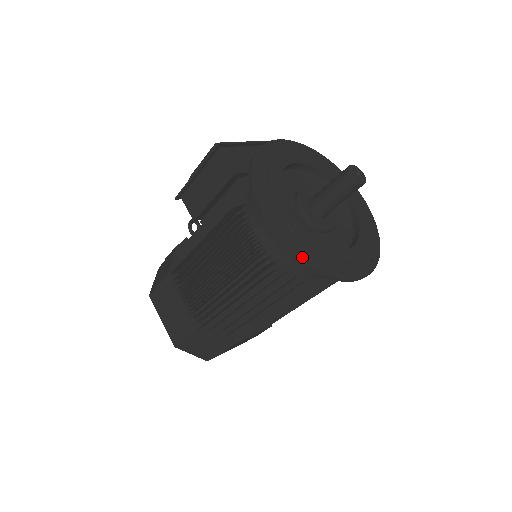
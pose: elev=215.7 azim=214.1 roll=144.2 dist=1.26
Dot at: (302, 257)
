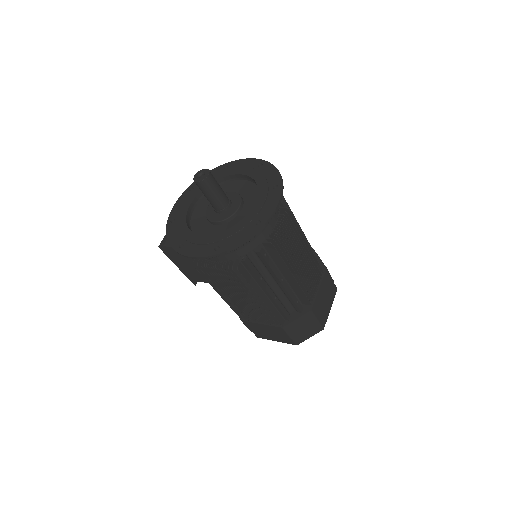
Dot at: (228, 249)
